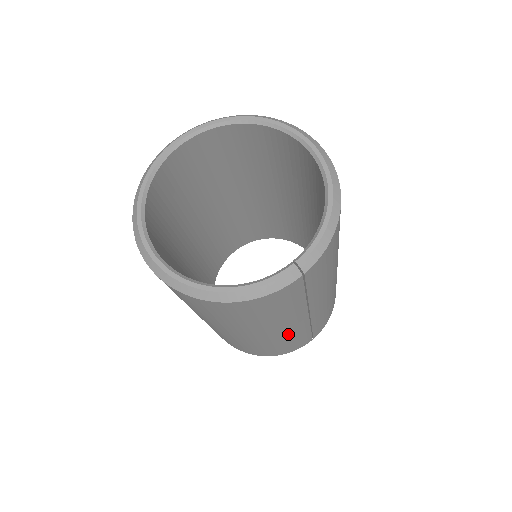
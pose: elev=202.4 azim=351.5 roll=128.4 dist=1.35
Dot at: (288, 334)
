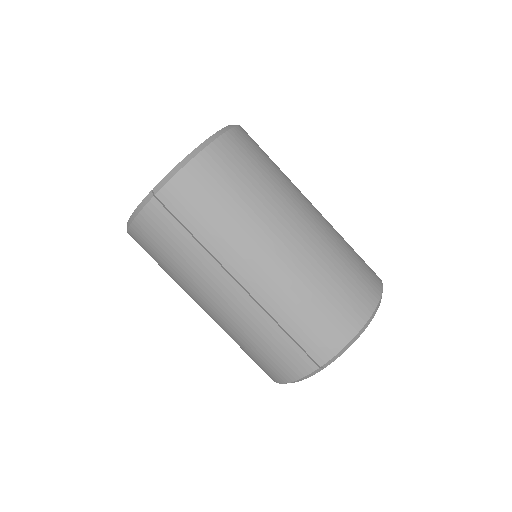
Dot at: (239, 315)
